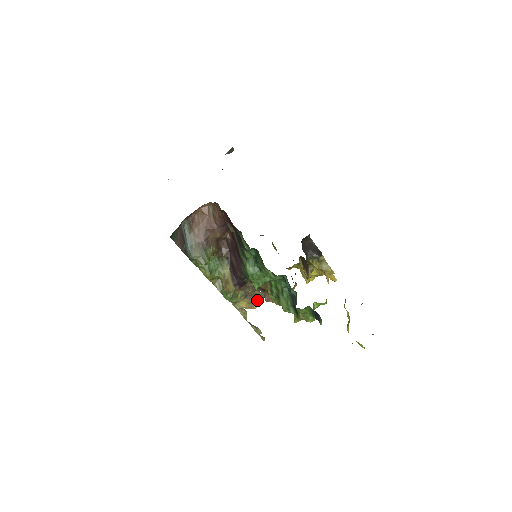
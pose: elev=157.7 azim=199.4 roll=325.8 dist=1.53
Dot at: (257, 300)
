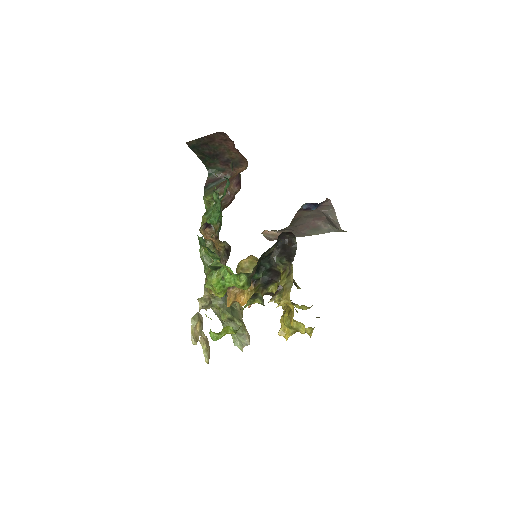
Dot at: (229, 311)
